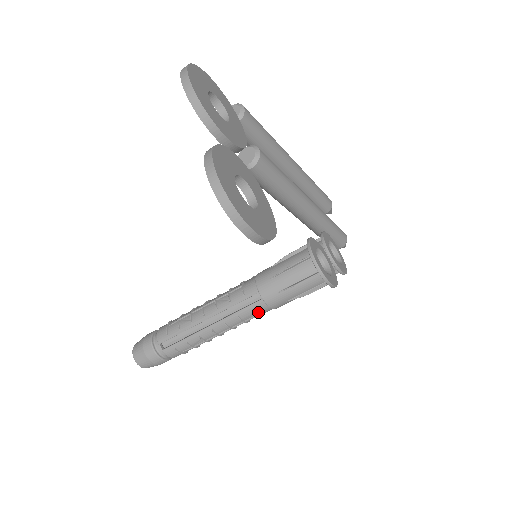
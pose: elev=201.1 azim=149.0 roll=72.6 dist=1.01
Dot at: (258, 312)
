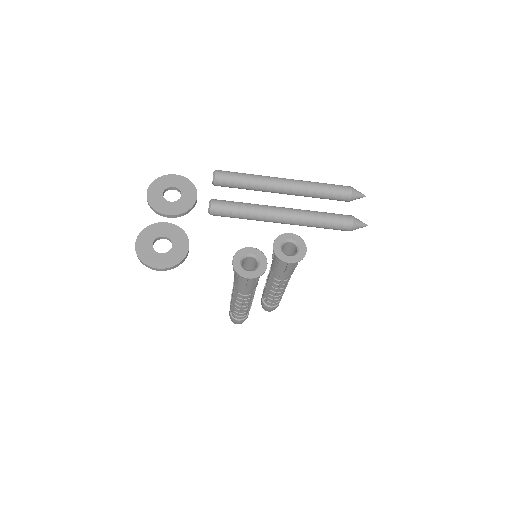
Dot at: (242, 294)
